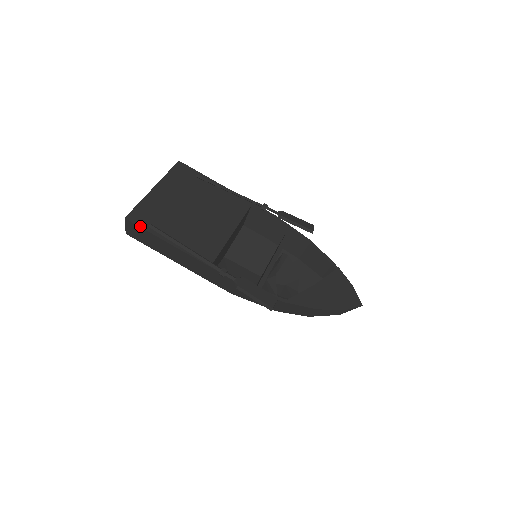
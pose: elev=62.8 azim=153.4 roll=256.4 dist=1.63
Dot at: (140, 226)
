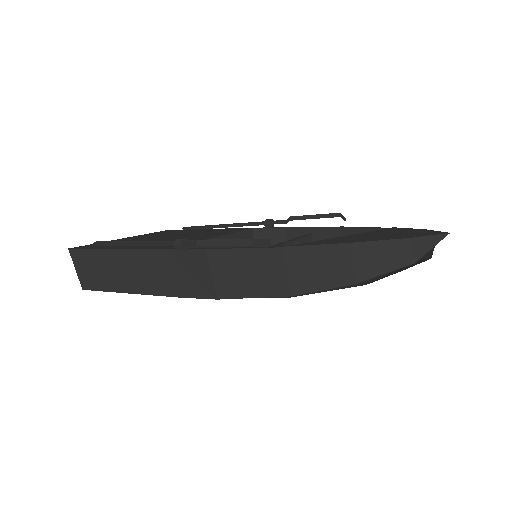
Dot at: (84, 248)
